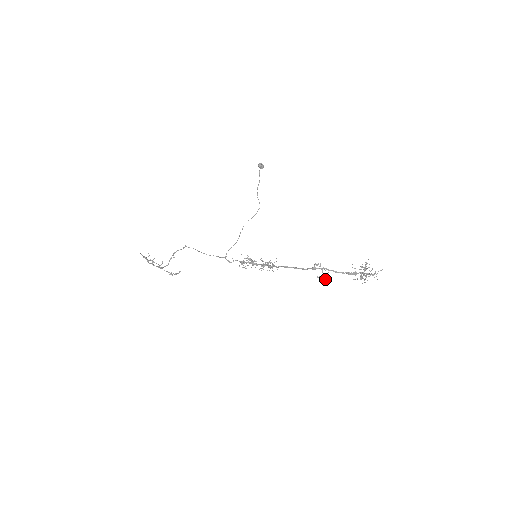
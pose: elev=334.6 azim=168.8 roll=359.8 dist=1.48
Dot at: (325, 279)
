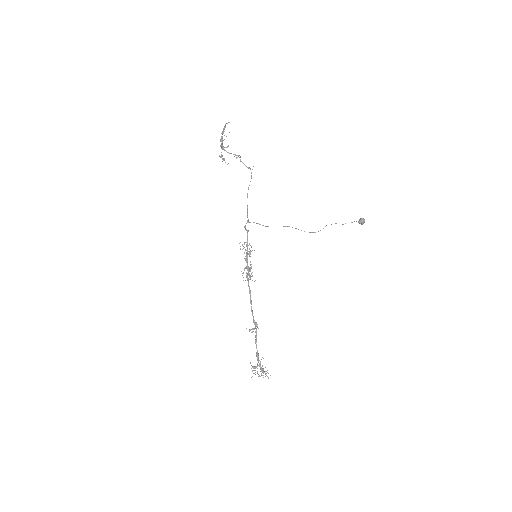
Dot at: (249, 331)
